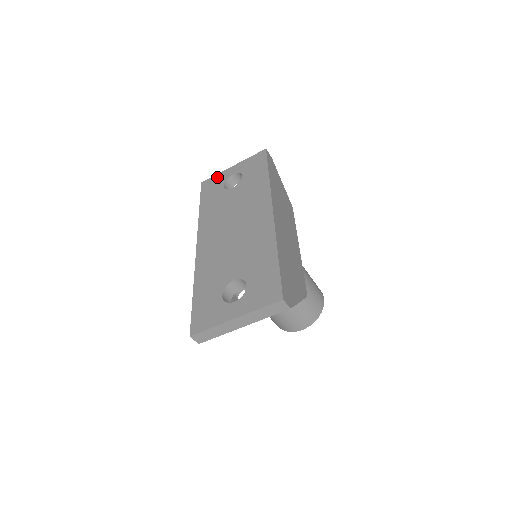
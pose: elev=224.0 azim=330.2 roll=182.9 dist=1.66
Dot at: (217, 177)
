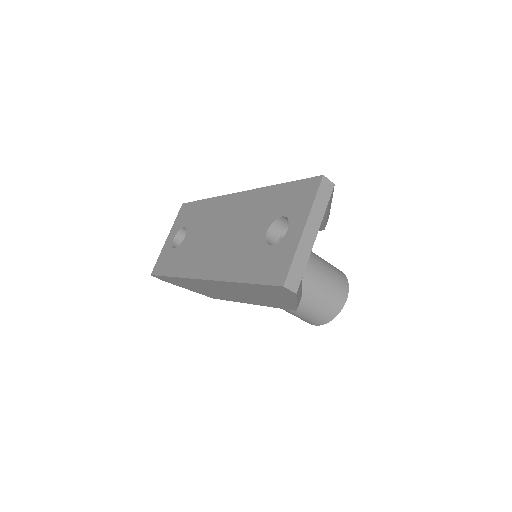
Dot at: (161, 256)
